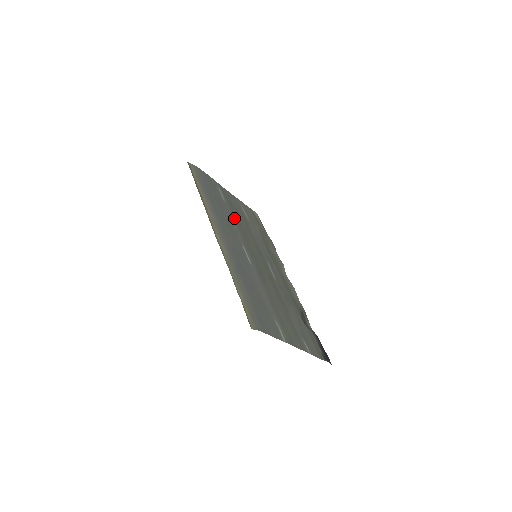
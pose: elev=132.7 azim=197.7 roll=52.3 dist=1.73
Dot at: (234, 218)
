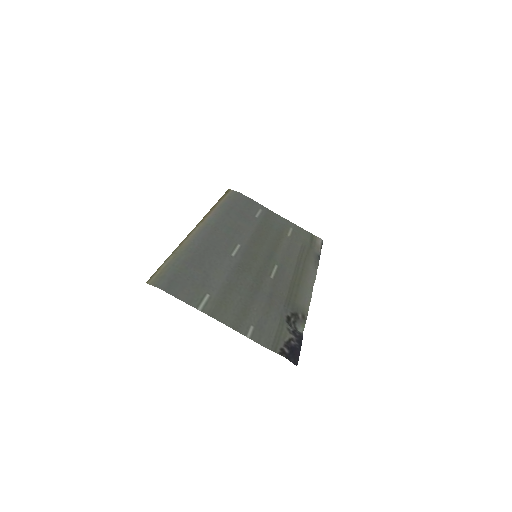
Dot at: (256, 229)
